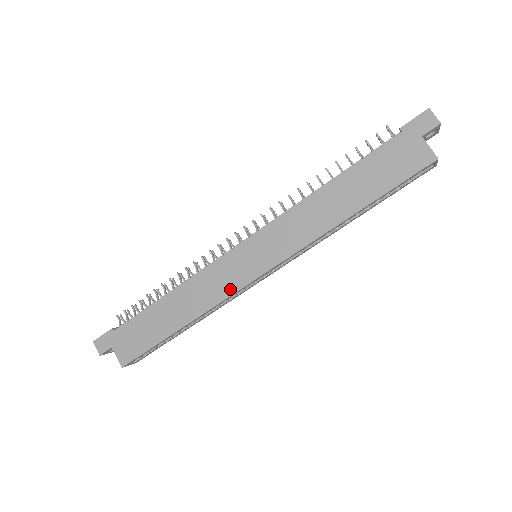
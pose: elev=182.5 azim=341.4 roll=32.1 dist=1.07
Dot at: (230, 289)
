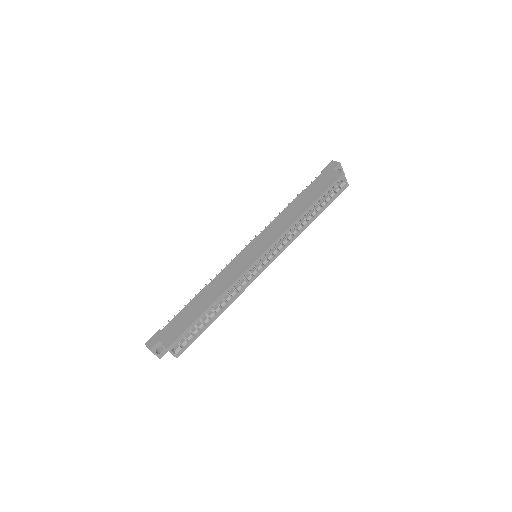
Dot at: (241, 271)
